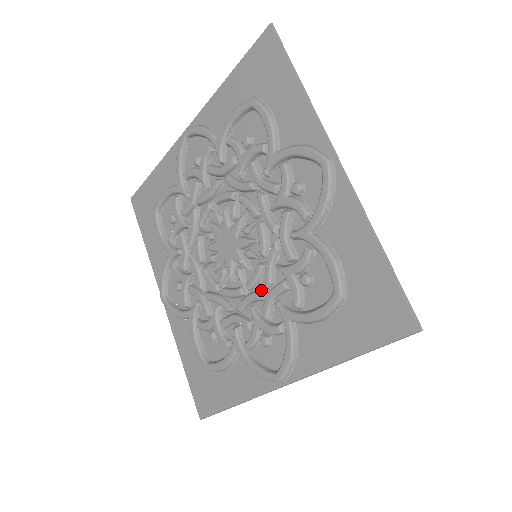
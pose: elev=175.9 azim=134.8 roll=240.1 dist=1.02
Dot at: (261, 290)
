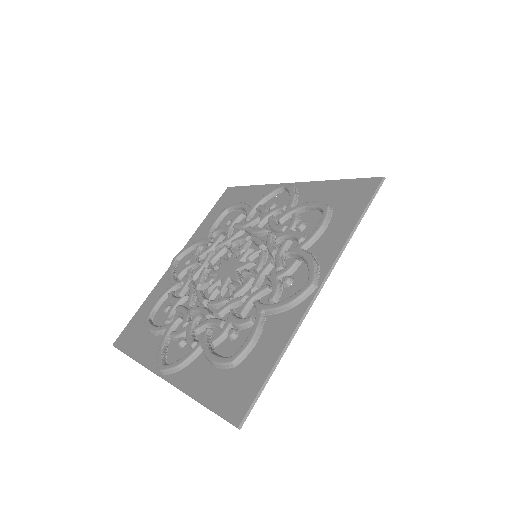
Dot at: (269, 262)
